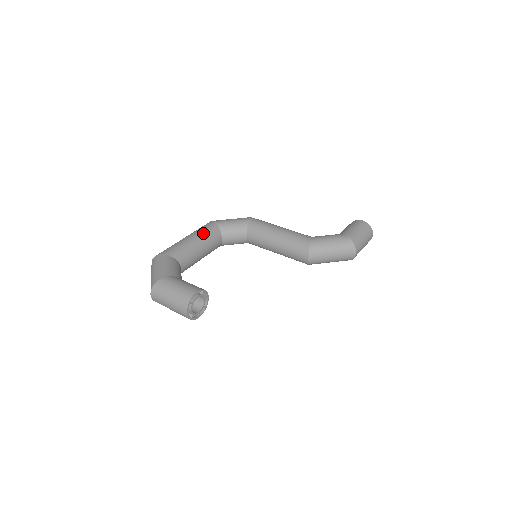
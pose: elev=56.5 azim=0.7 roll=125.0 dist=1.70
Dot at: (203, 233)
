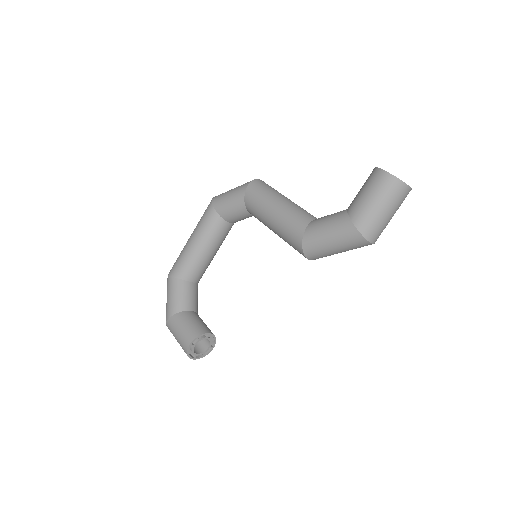
Dot at: (202, 231)
